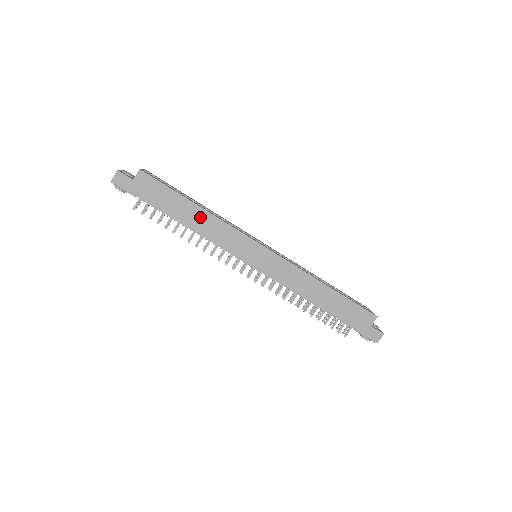
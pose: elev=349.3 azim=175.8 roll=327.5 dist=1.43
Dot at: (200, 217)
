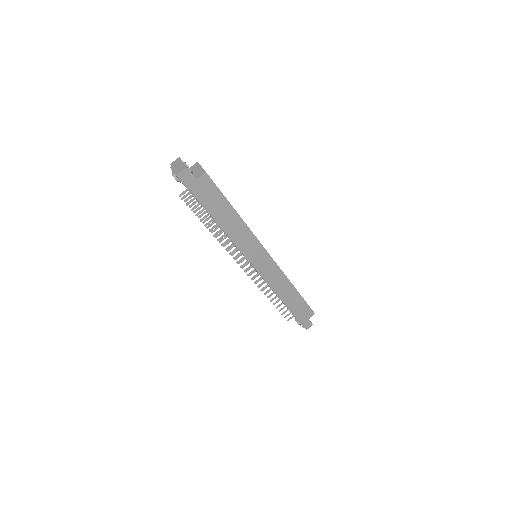
Dot at: (235, 222)
